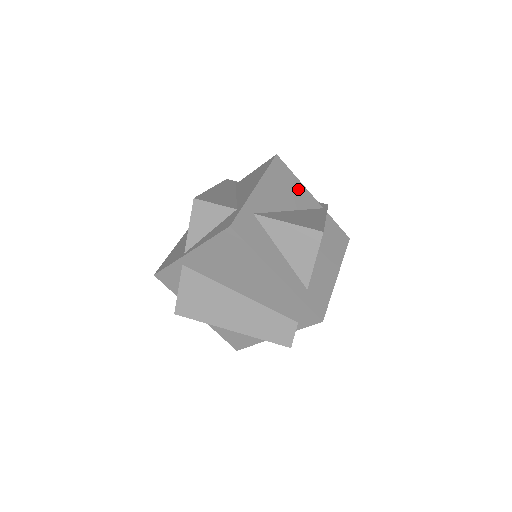
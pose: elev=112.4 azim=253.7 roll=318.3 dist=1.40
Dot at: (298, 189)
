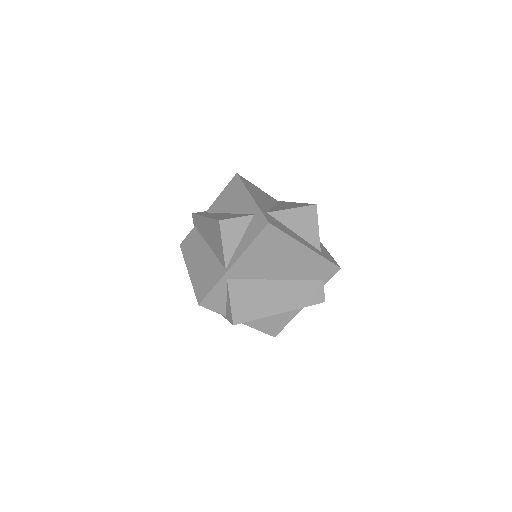
Dot at: (262, 193)
